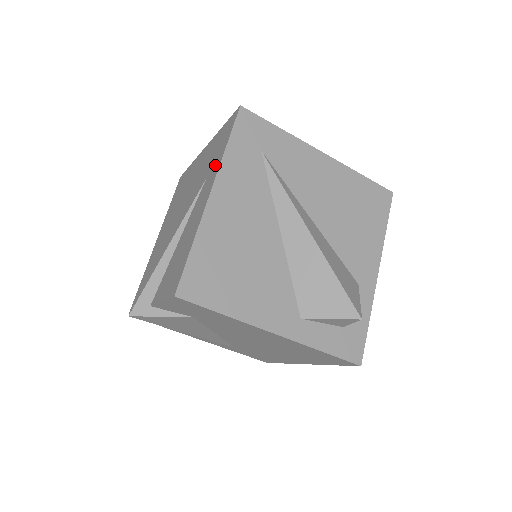
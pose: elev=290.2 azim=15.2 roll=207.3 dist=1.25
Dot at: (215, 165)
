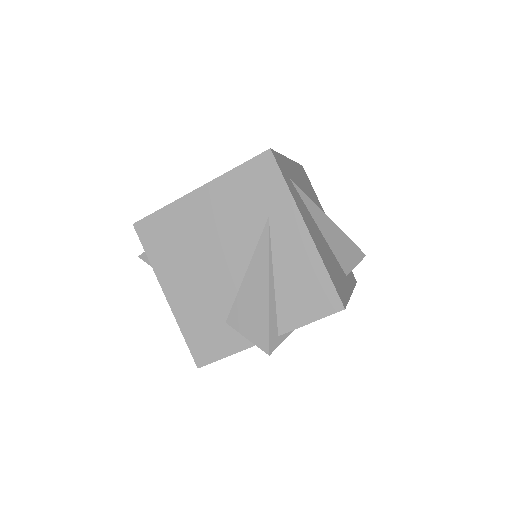
Dot at: (281, 205)
